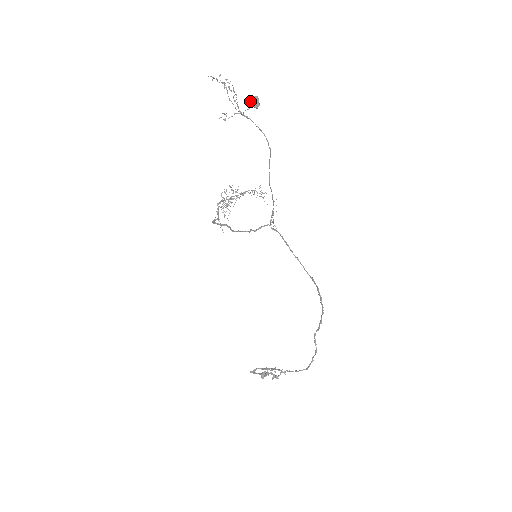
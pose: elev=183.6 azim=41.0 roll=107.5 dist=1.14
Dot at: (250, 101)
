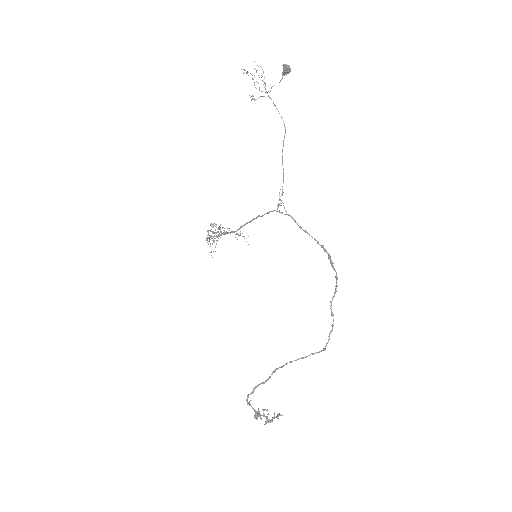
Dot at: (285, 66)
